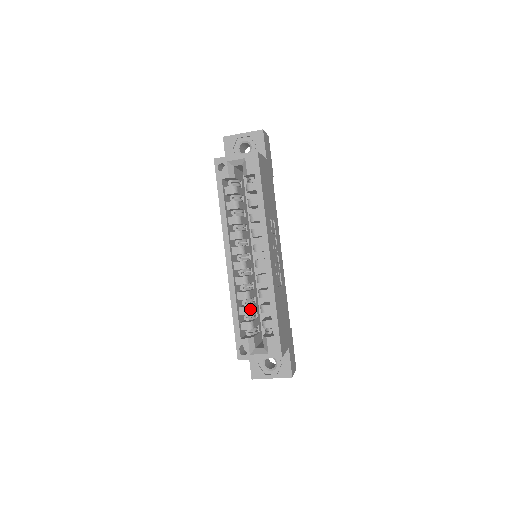
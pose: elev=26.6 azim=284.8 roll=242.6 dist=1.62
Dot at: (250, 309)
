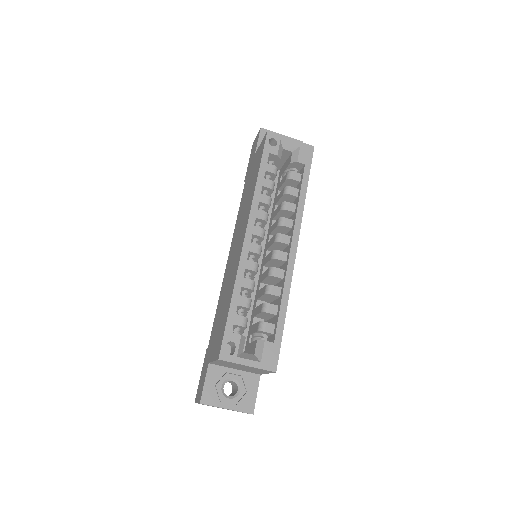
Dot at: occluded
